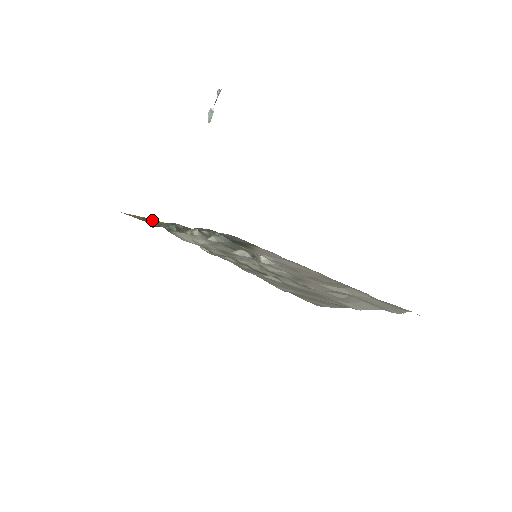
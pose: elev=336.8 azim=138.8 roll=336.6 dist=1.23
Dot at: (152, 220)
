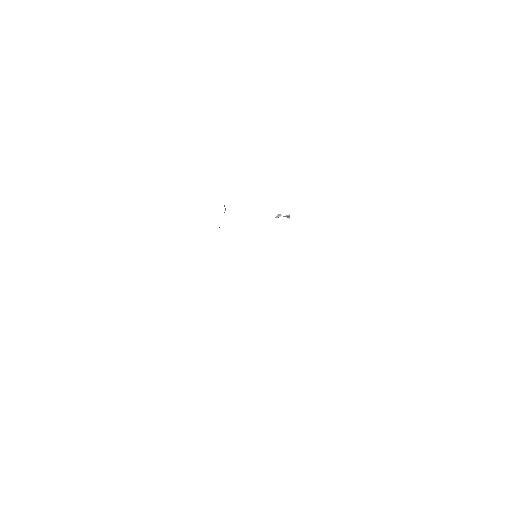
Dot at: occluded
